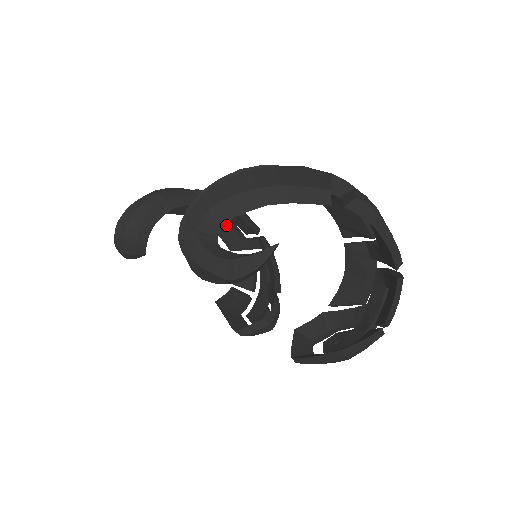
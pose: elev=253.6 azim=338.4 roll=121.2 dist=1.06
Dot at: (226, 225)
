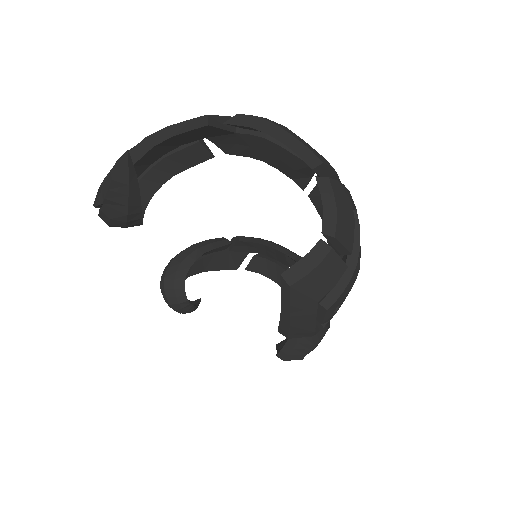
Dot at: (277, 269)
